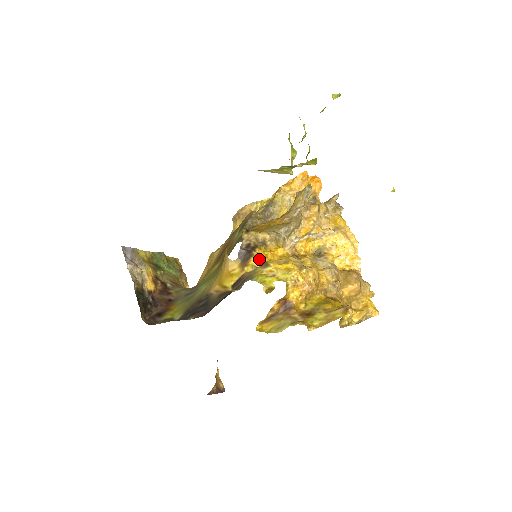
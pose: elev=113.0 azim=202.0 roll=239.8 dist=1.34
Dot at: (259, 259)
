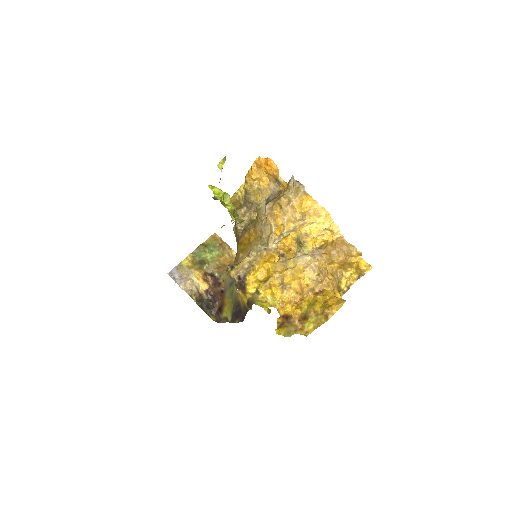
Dot at: (252, 286)
